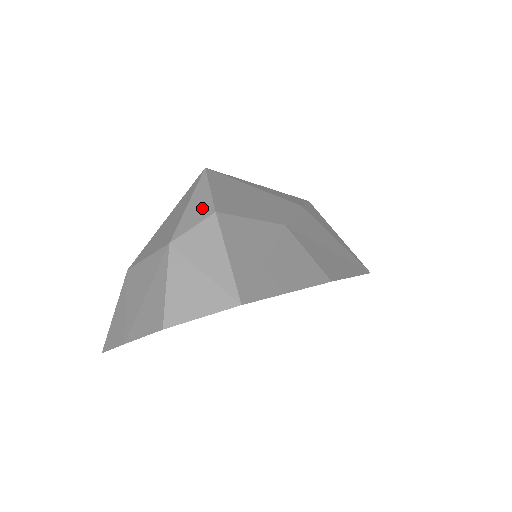
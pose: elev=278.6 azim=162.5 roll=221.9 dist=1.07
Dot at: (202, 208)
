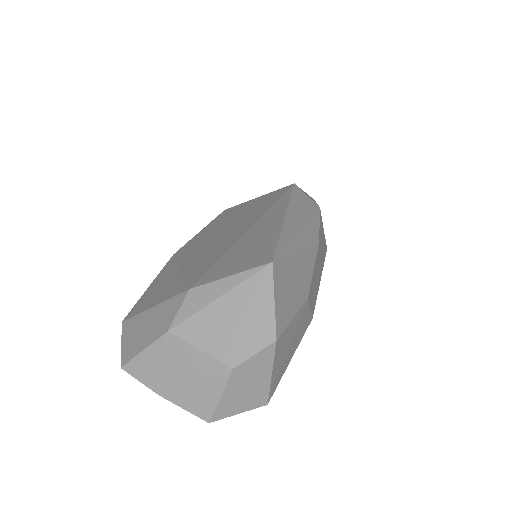
Dot at: (265, 330)
